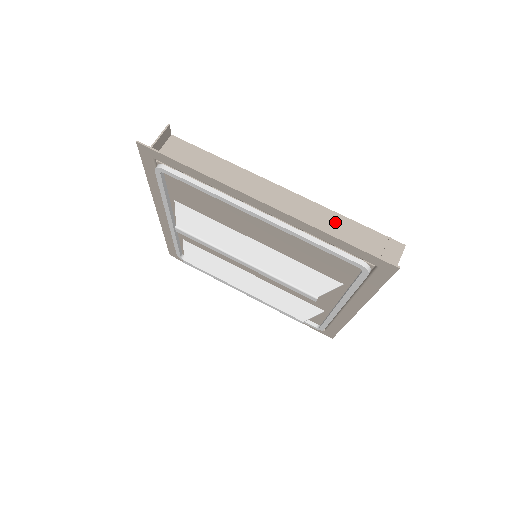
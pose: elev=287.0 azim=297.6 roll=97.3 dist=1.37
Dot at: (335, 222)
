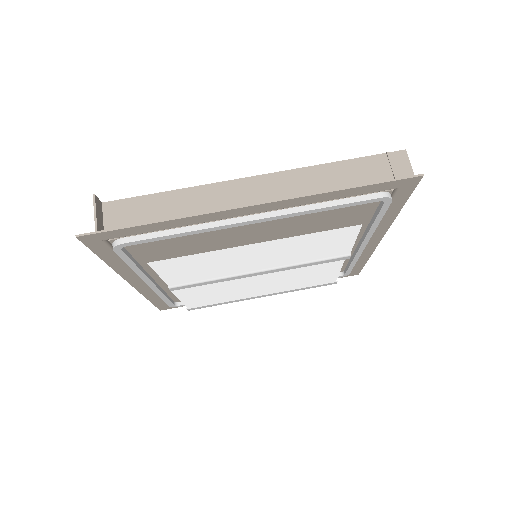
Dot at: (328, 174)
